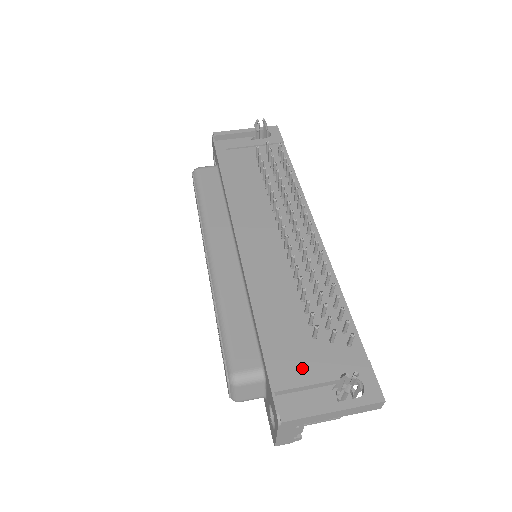
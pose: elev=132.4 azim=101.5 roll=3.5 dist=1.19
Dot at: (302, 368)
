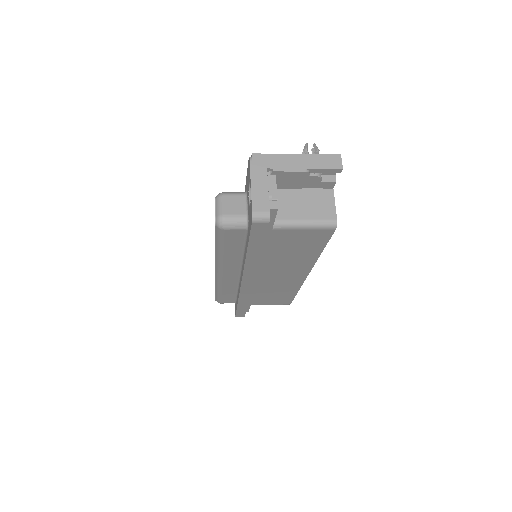
Dot at: occluded
